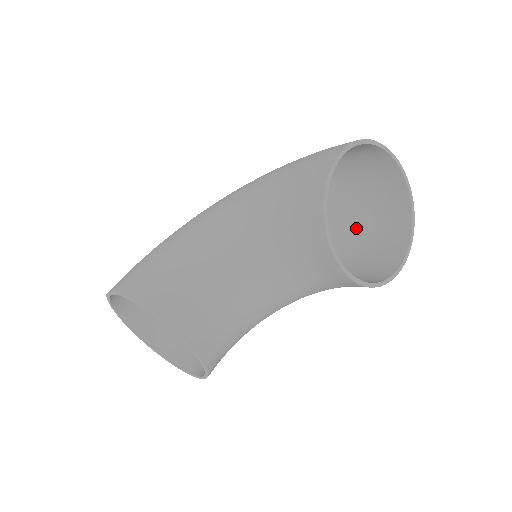
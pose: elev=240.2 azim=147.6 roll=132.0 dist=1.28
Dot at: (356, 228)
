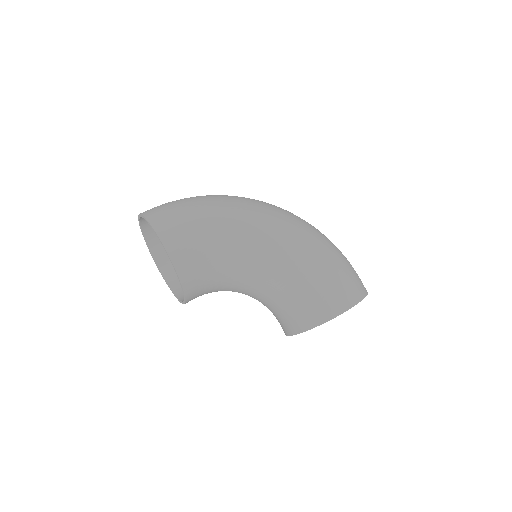
Dot at: occluded
